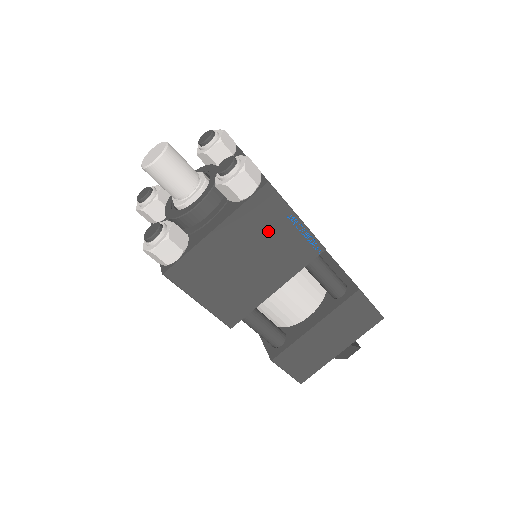
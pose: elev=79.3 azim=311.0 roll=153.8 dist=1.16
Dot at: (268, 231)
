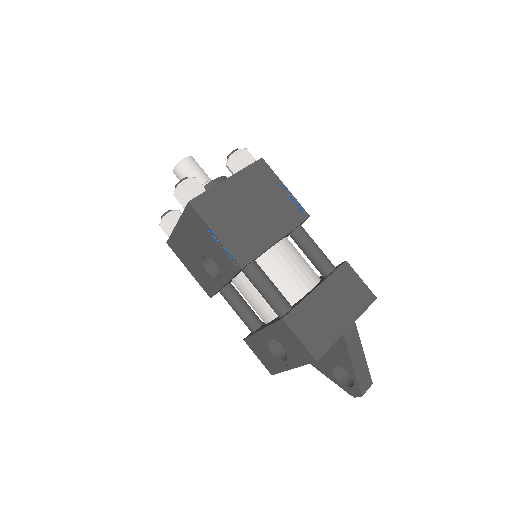
Dot at: (266, 190)
